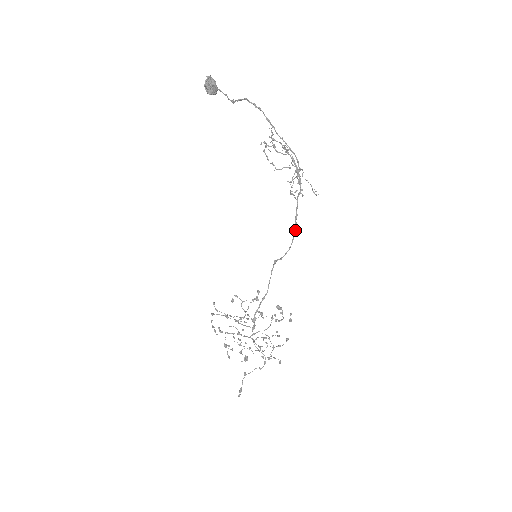
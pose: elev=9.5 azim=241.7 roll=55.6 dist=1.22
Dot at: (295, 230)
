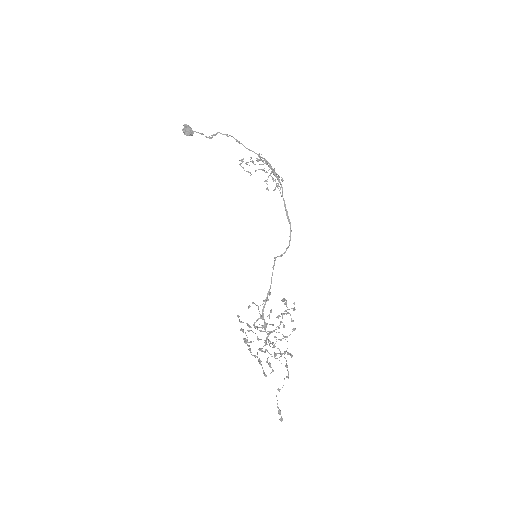
Dot at: (290, 227)
